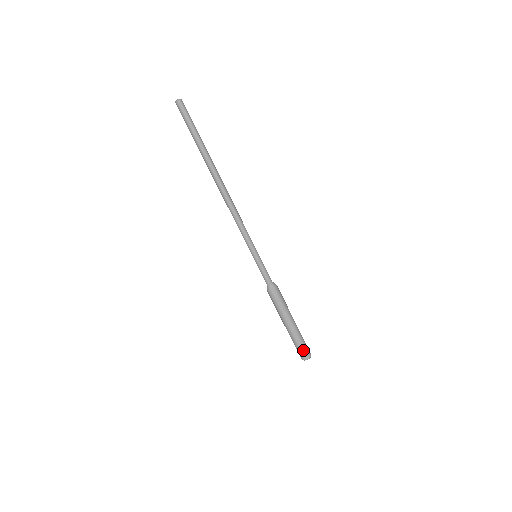
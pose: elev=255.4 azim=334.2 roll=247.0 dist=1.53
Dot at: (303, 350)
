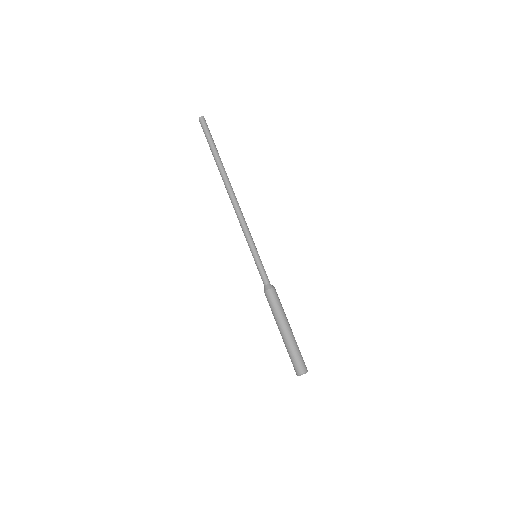
Dot at: (297, 362)
